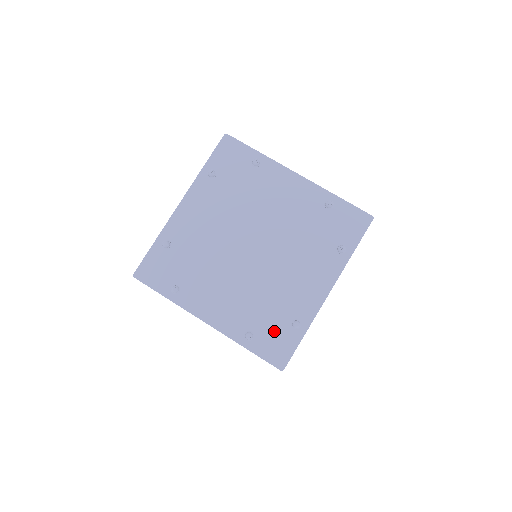
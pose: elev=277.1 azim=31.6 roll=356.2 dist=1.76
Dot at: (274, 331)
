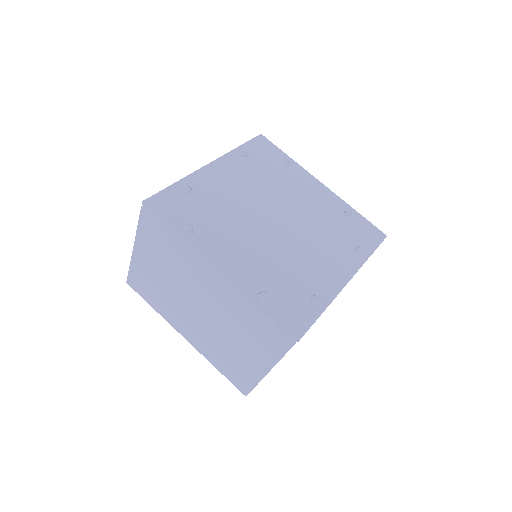
Dot at: (291, 299)
